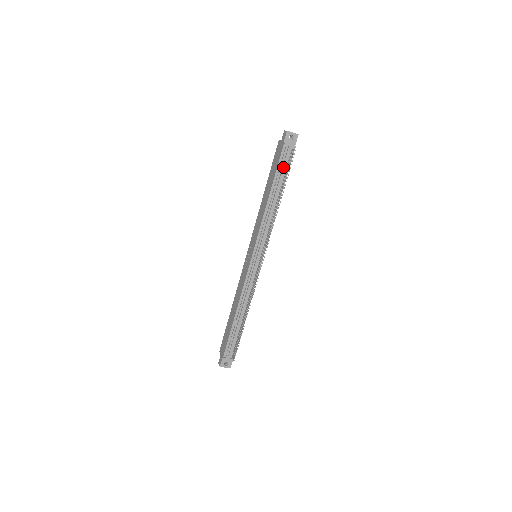
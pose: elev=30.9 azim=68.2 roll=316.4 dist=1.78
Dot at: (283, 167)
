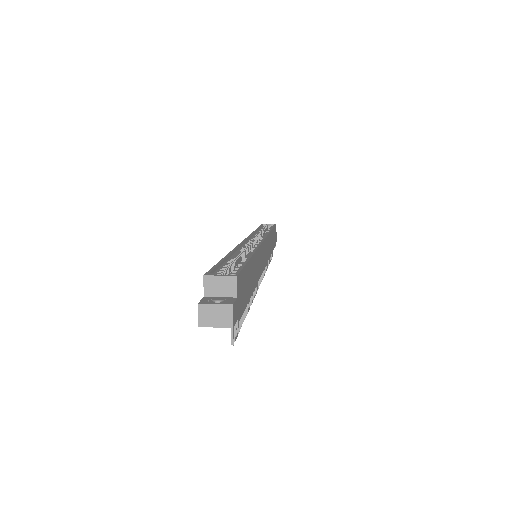
Dot at: occluded
